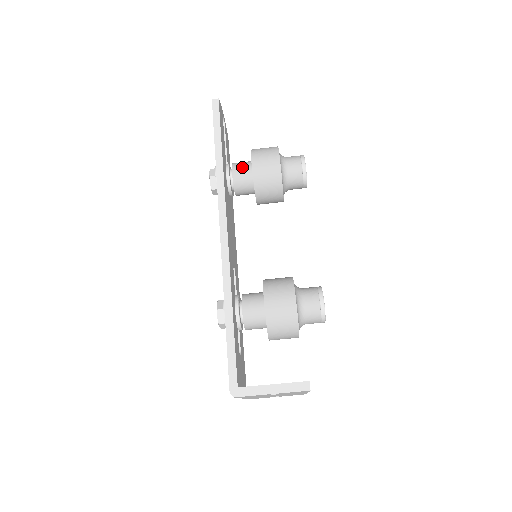
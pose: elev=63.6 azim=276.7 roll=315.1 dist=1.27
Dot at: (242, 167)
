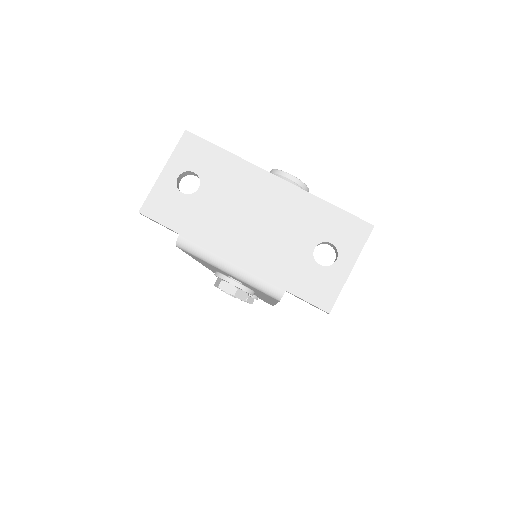
Dot at: occluded
